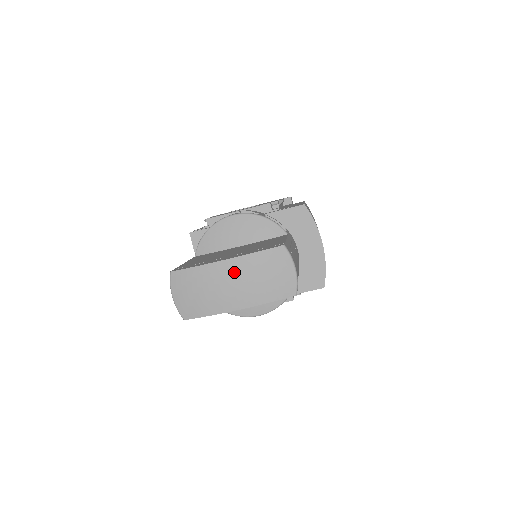
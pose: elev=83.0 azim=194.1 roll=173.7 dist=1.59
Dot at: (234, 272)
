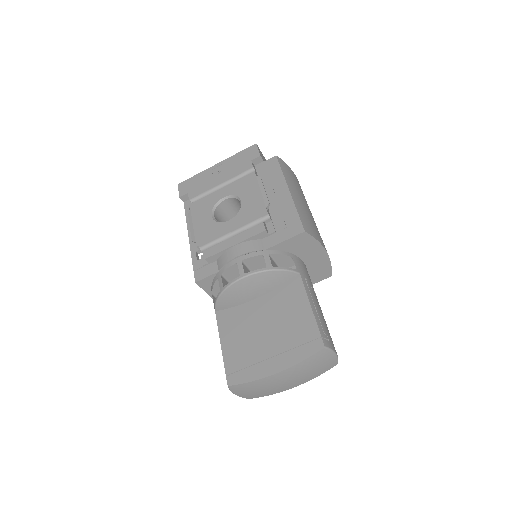
Dot at: (286, 376)
